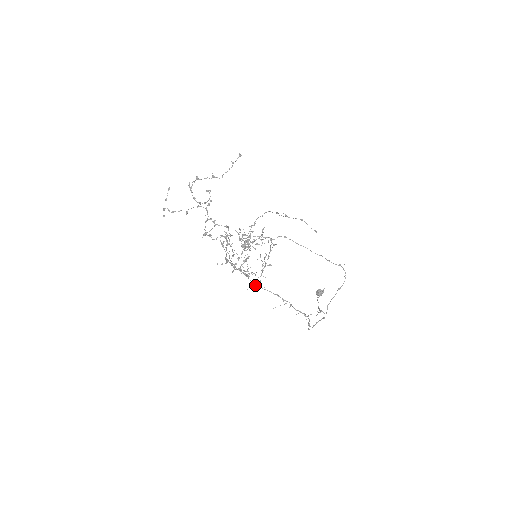
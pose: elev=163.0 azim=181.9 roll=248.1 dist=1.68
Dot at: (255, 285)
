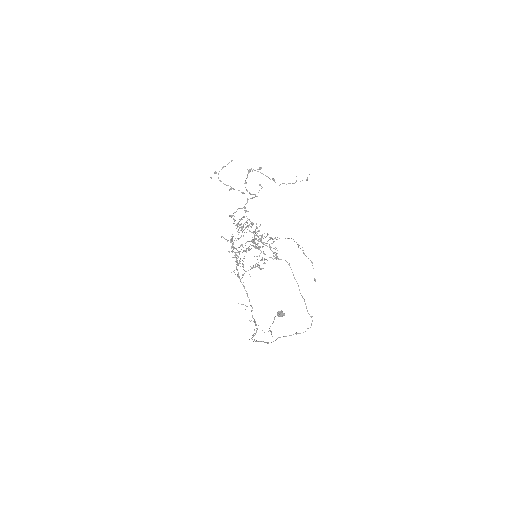
Dot at: (237, 274)
